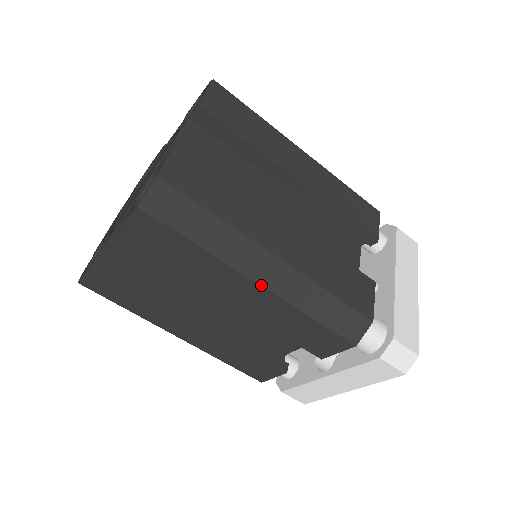
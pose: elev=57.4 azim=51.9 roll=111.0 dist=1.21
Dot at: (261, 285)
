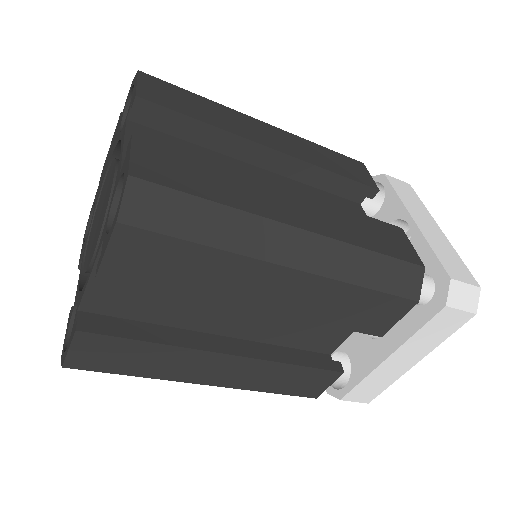
Dot at: occluded
